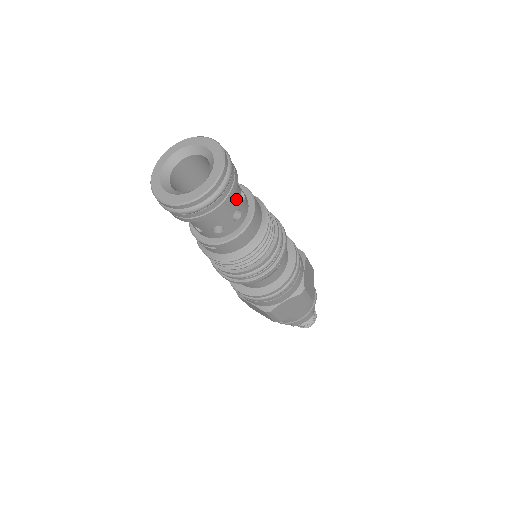
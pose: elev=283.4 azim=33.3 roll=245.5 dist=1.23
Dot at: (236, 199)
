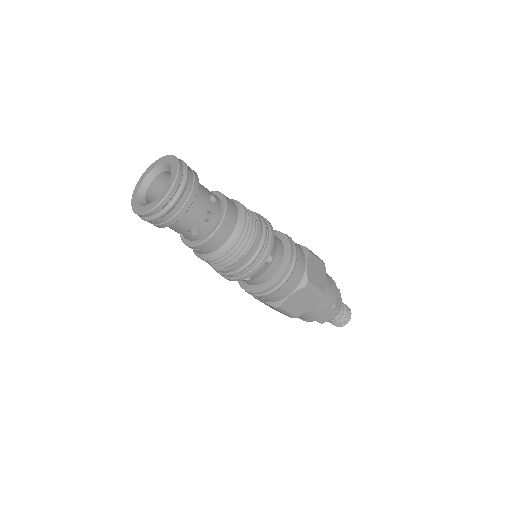
Dot at: (203, 202)
